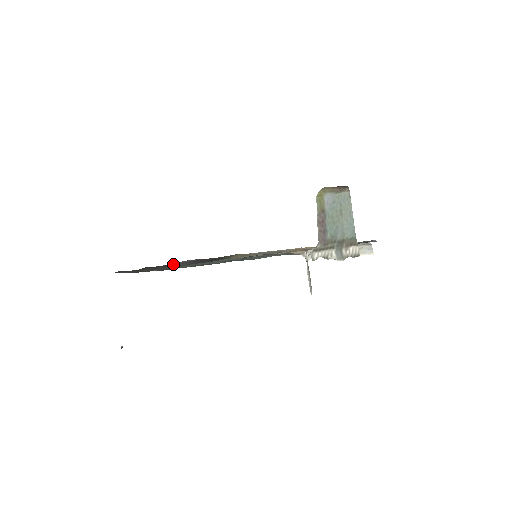
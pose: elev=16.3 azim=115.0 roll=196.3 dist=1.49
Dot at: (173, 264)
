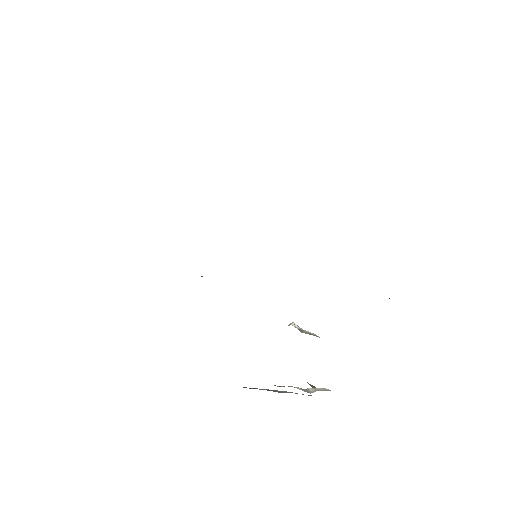
Dot at: occluded
